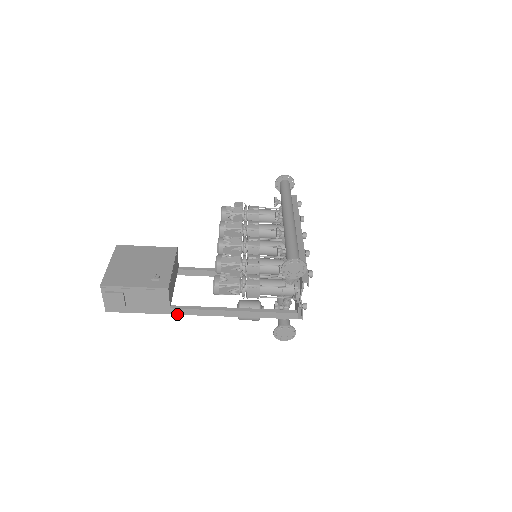
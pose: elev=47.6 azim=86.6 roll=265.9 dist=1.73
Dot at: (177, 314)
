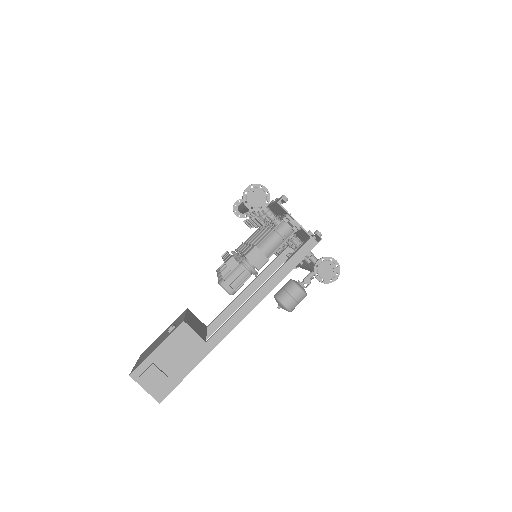
Dot at: (218, 343)
